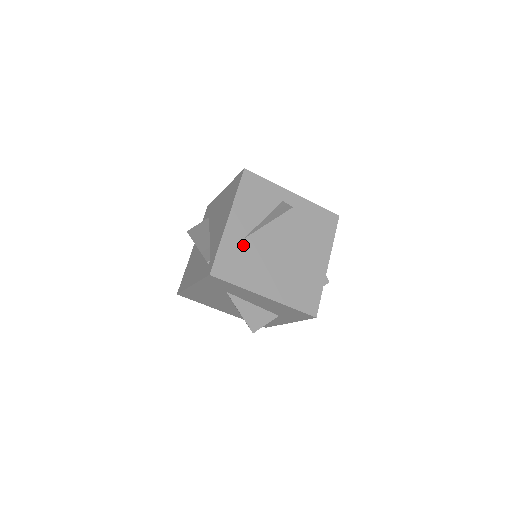
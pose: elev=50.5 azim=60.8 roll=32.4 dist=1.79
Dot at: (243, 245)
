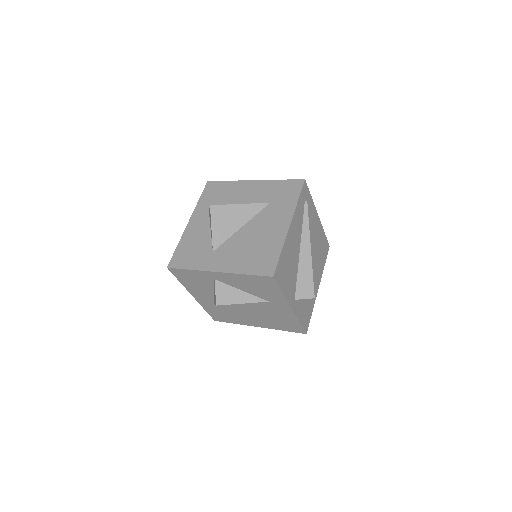
Dot at: (217, 307)
